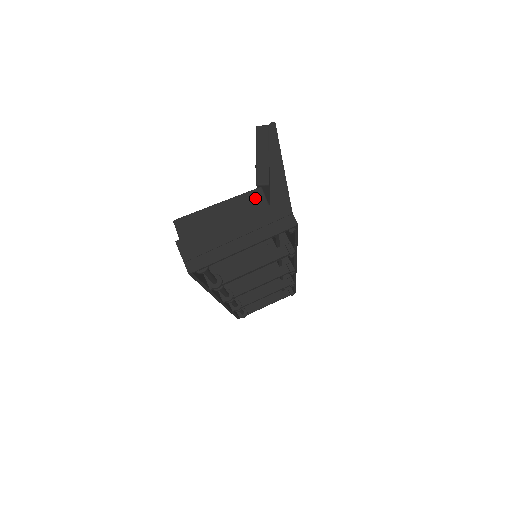
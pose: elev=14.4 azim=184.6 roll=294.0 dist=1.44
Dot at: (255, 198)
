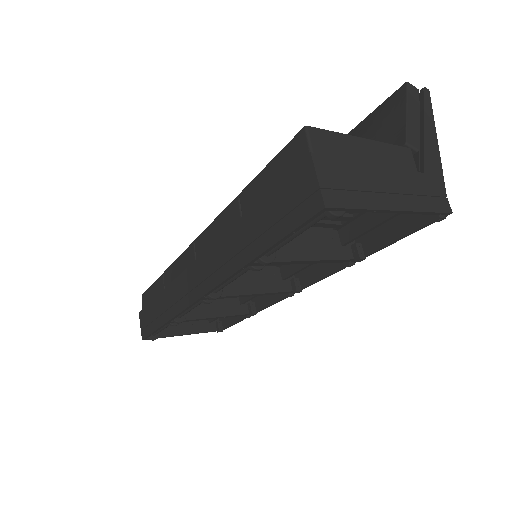
Dot at: (405, 157)
